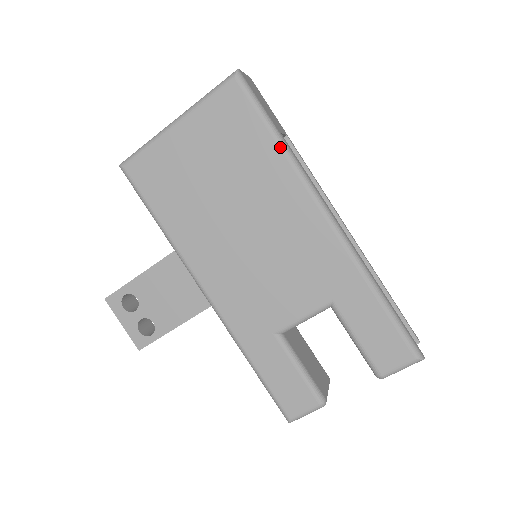
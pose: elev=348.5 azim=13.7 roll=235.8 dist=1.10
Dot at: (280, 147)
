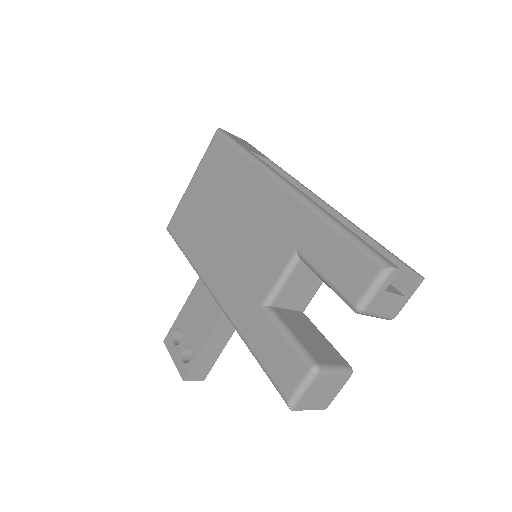
Dot at: (243, 155)
